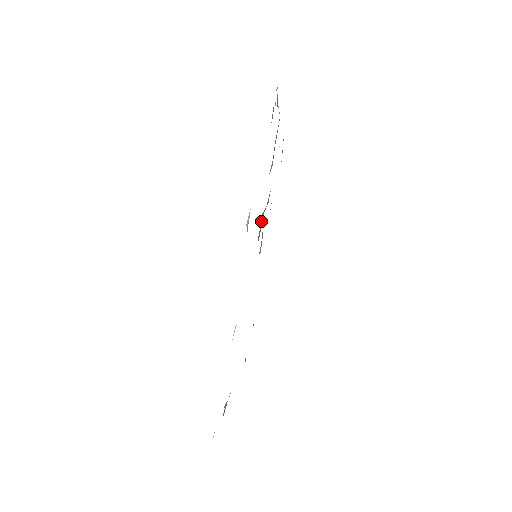
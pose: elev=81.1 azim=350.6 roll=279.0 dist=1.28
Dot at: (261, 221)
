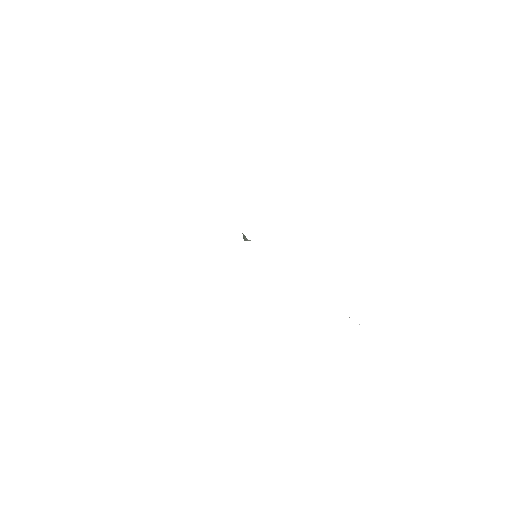
Dot at: (243, 234)
